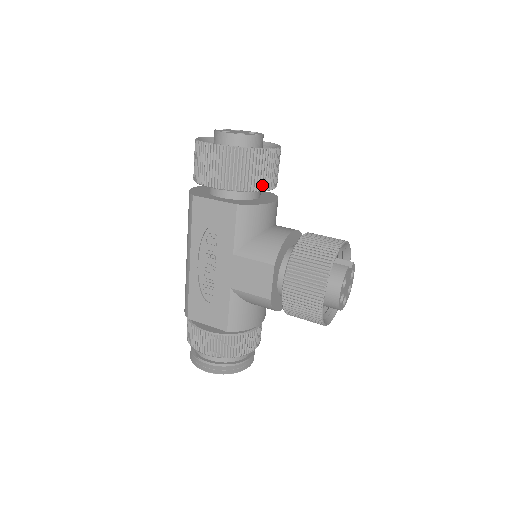
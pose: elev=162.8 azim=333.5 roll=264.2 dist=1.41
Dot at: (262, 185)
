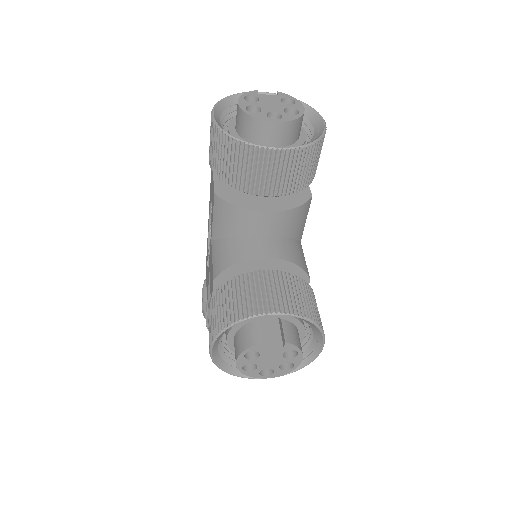
Dot at: (245, 186)
